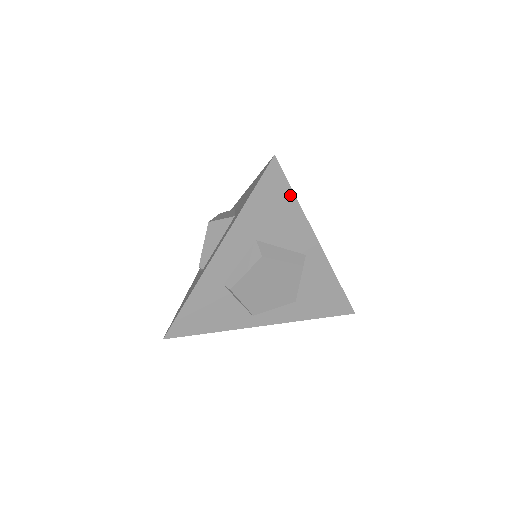
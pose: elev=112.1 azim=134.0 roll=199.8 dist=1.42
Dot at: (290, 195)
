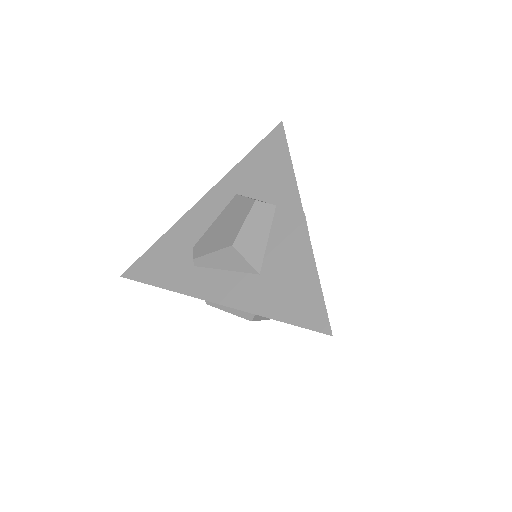
Dot at: occluded
